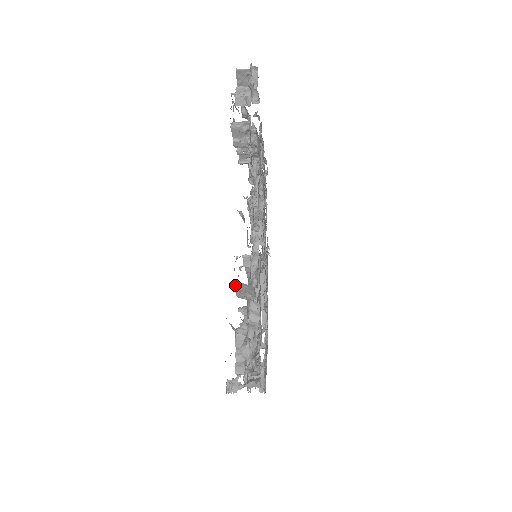
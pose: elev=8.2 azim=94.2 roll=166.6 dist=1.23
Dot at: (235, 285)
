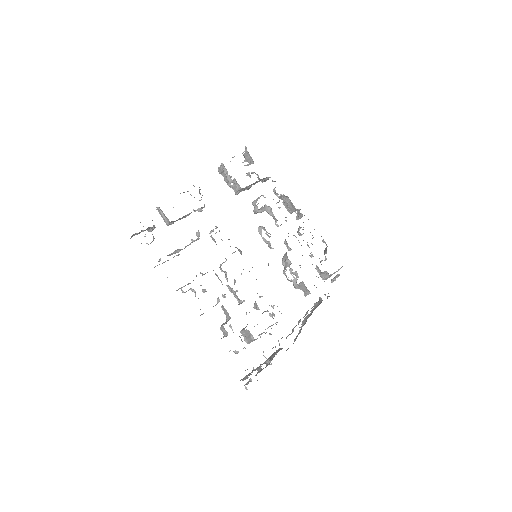
Dot at: (159, 213)
